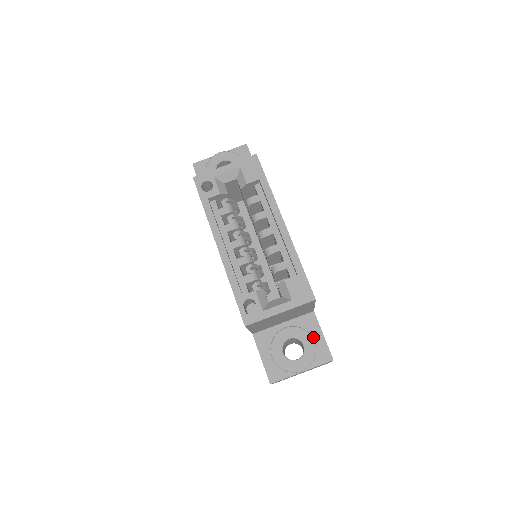
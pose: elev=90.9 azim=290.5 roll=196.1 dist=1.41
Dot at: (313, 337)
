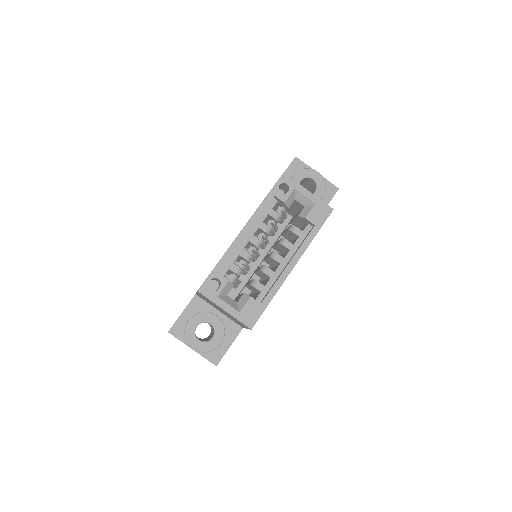
Dot at: (223, 340)
